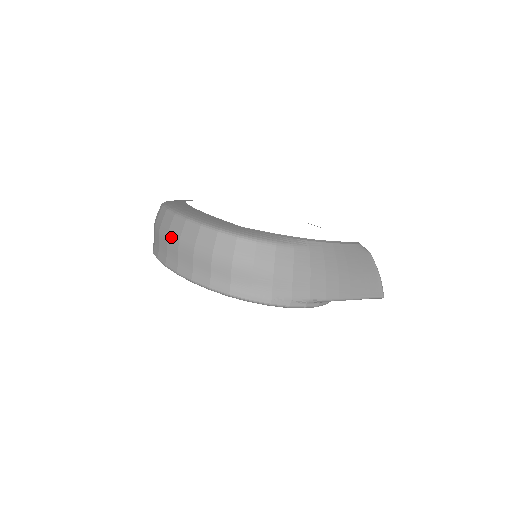
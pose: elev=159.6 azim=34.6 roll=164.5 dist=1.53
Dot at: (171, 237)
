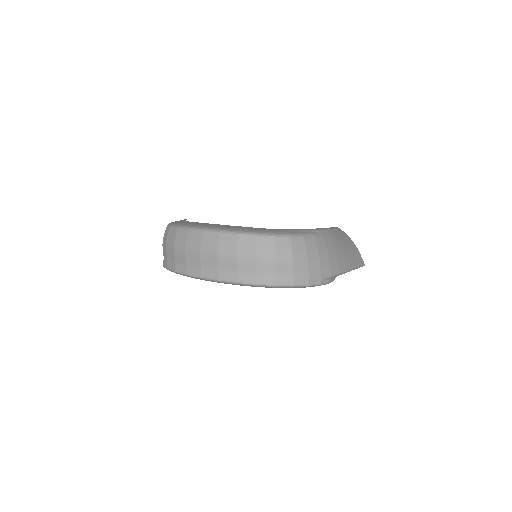
Dot at: (206, 251)
